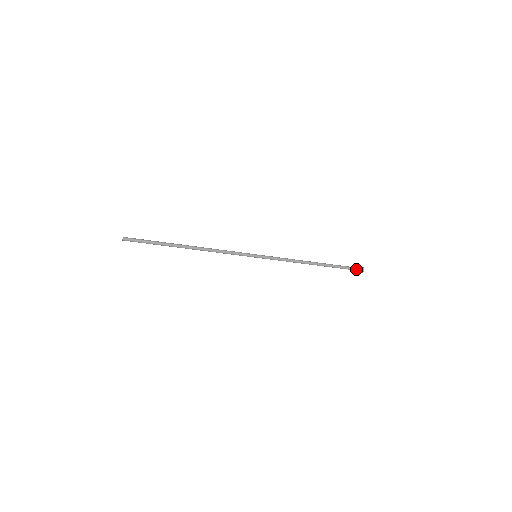
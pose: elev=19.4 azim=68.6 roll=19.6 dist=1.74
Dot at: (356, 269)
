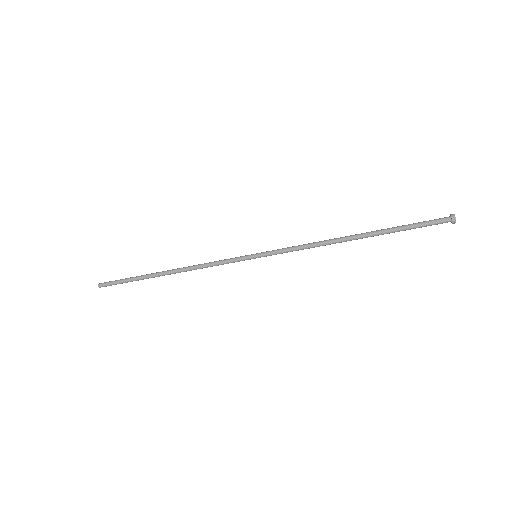
Dot at: (438, 221)
